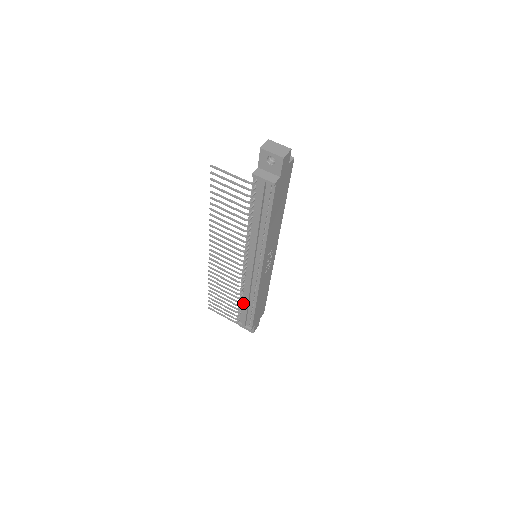
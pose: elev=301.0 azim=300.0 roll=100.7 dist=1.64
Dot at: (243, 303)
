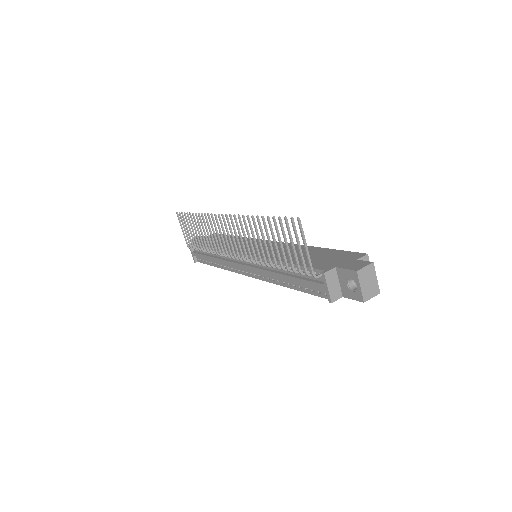
Dot at: occluded
